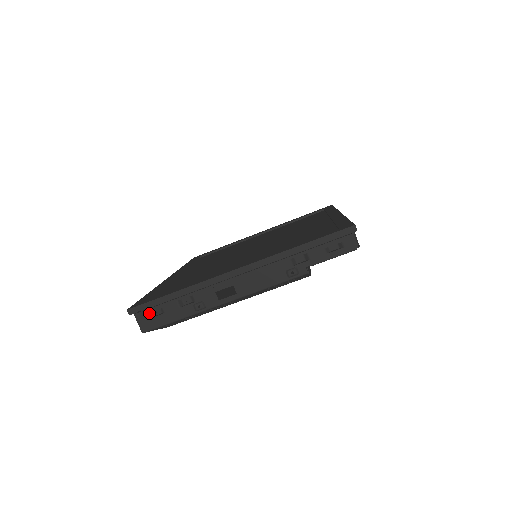
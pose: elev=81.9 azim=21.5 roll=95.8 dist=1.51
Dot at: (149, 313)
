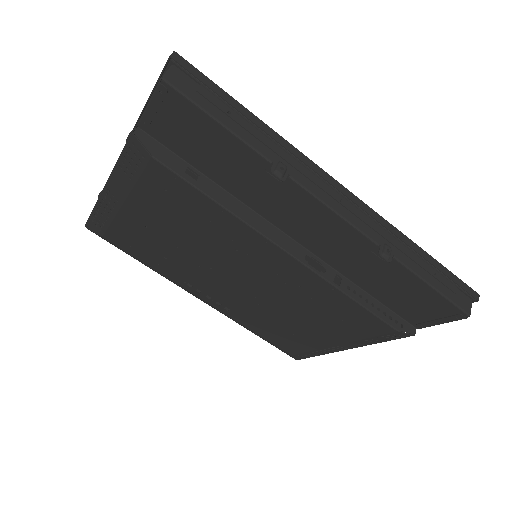
Dot at: (98, 209)
